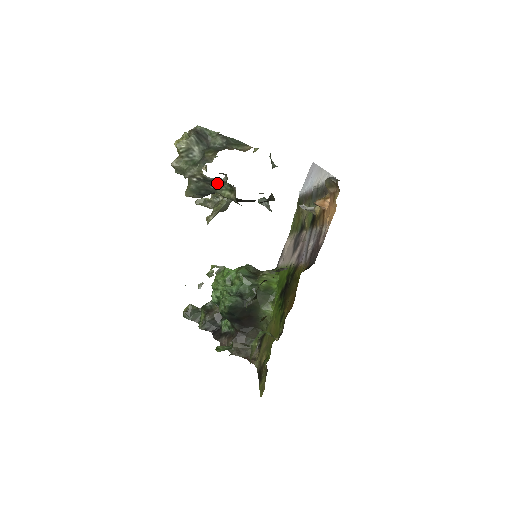
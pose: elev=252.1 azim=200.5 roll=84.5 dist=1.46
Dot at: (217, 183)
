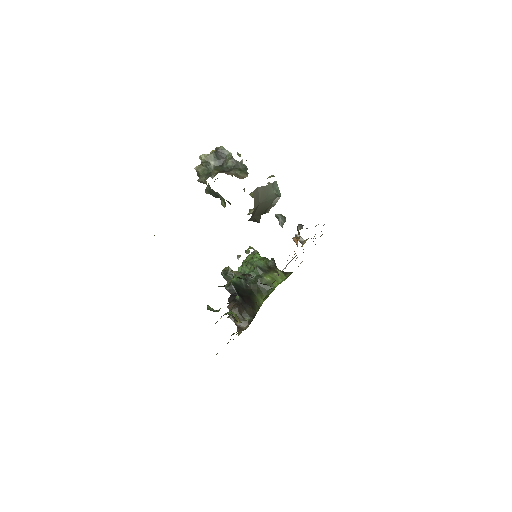
Dot at: (218, 193)
